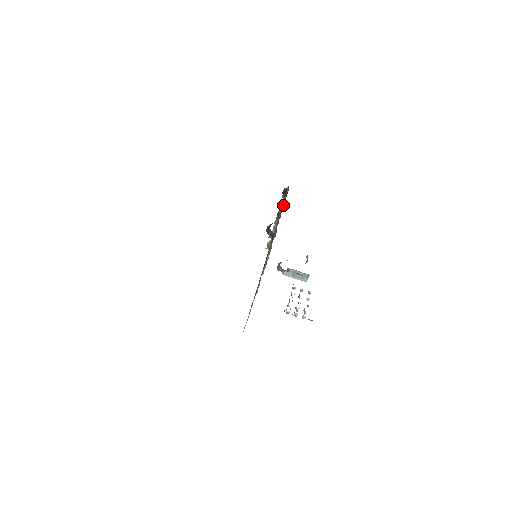
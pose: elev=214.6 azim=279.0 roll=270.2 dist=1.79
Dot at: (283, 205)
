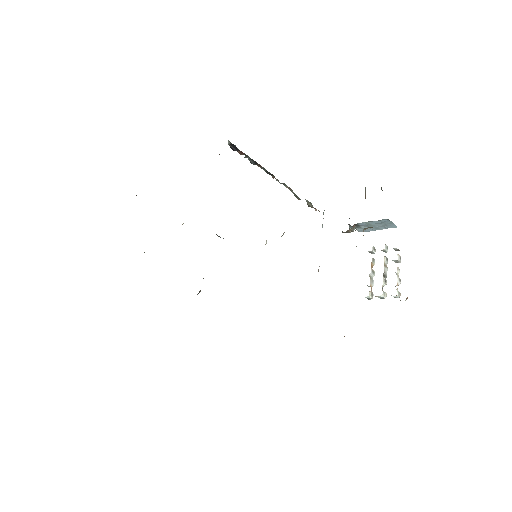
Dot at: occluded
